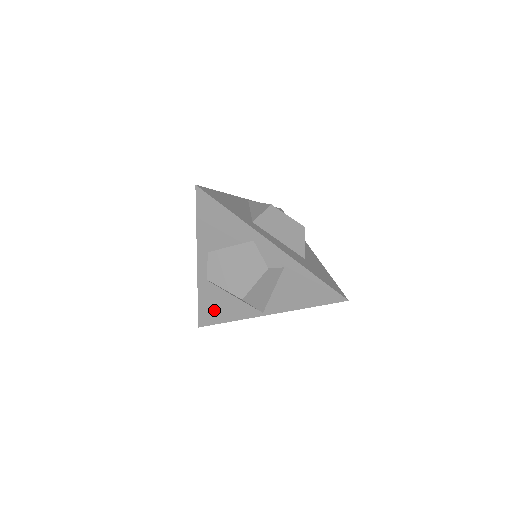
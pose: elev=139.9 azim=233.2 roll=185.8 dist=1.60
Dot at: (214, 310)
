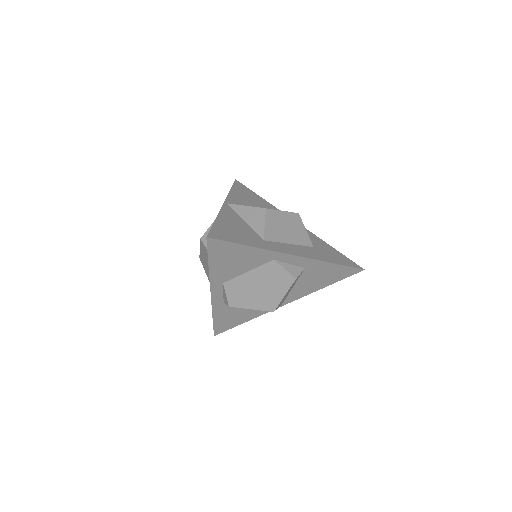
Dot at: (231, 320)
